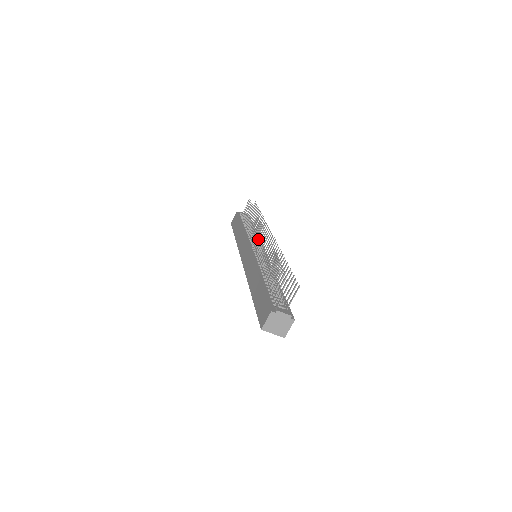
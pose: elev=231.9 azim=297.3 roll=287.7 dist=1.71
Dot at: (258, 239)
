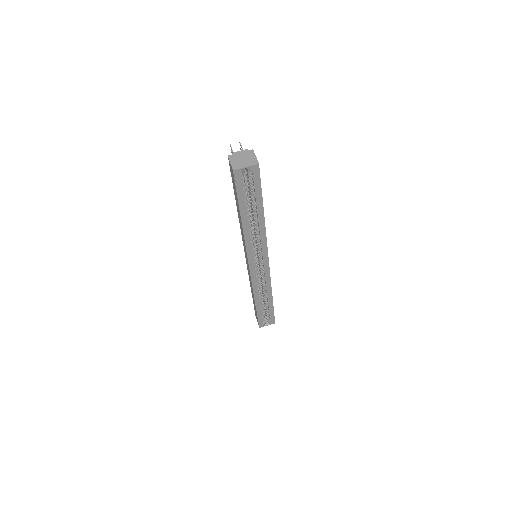
Dot at: occluded
